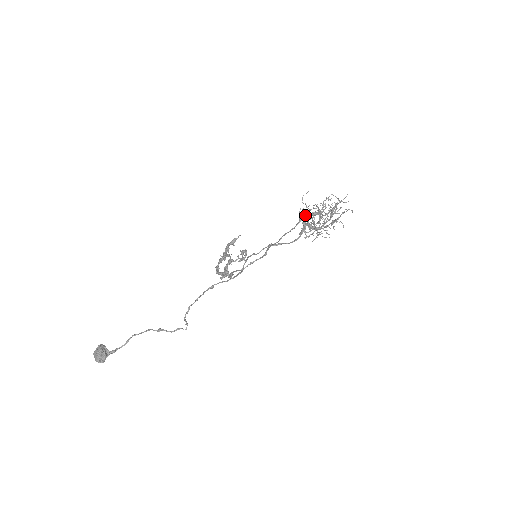
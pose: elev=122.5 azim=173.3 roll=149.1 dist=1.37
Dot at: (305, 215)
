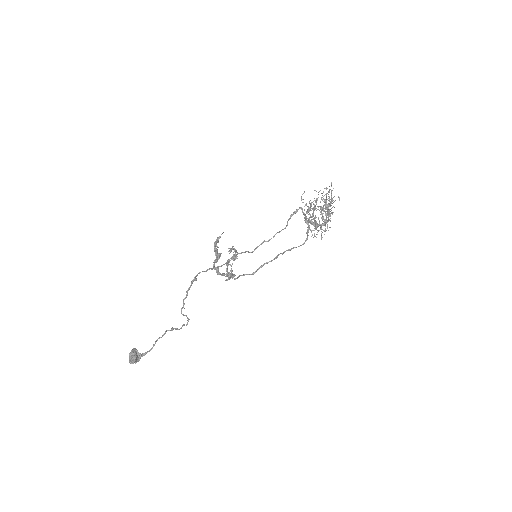
Dot at: occluded
